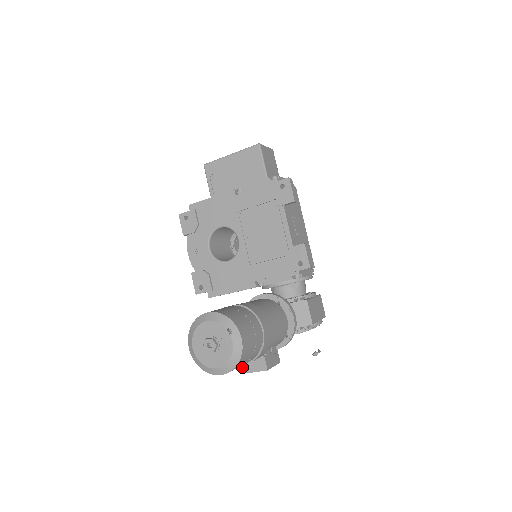
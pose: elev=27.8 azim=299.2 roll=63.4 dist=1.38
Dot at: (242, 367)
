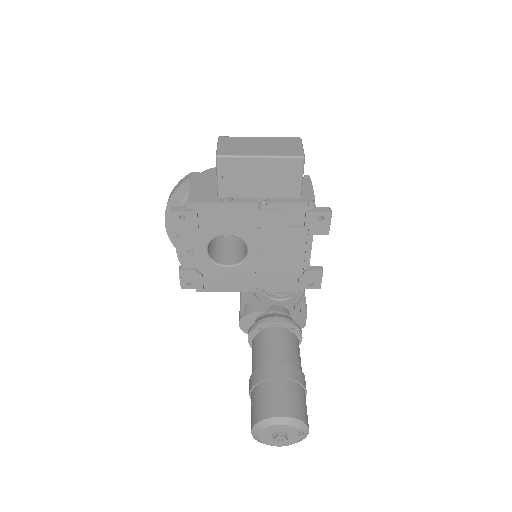
Dot at: occluded
